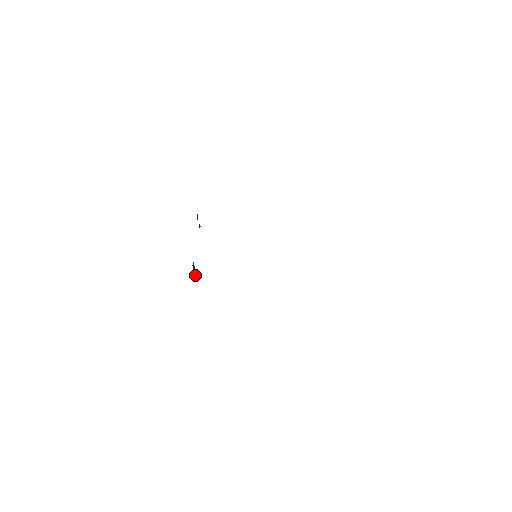
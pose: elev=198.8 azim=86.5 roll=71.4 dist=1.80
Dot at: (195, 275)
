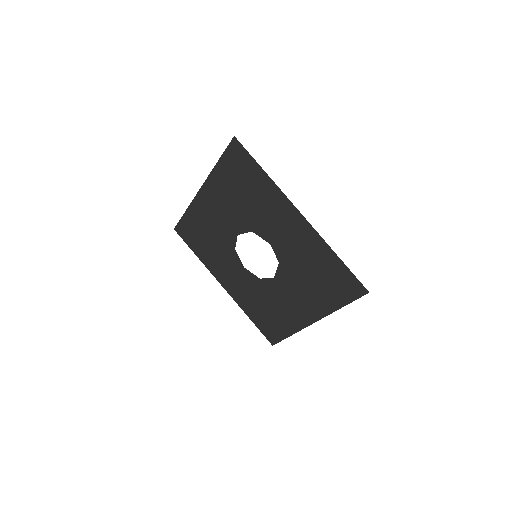
Dot at: occluded
